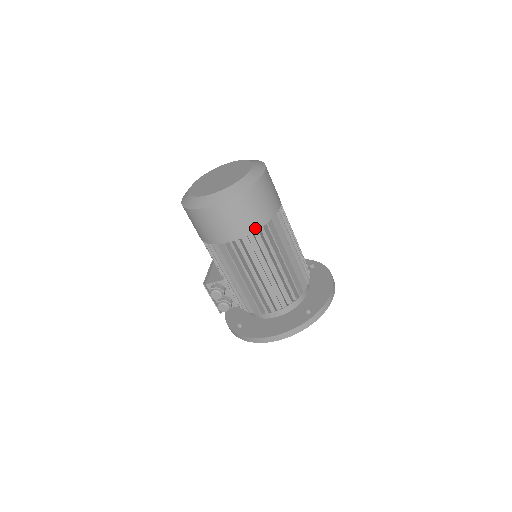
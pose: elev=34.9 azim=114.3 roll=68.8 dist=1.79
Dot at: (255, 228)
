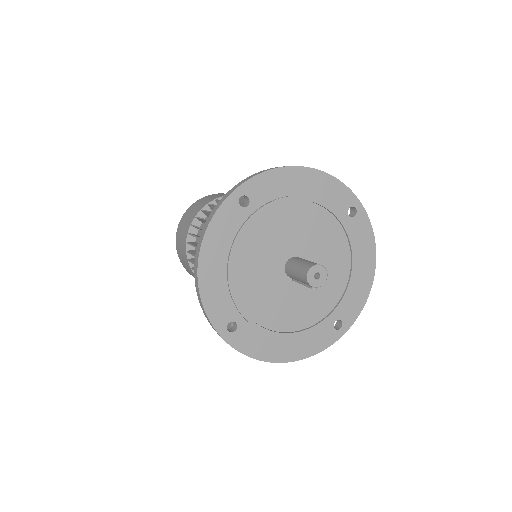
Dot at: (196, 214)
